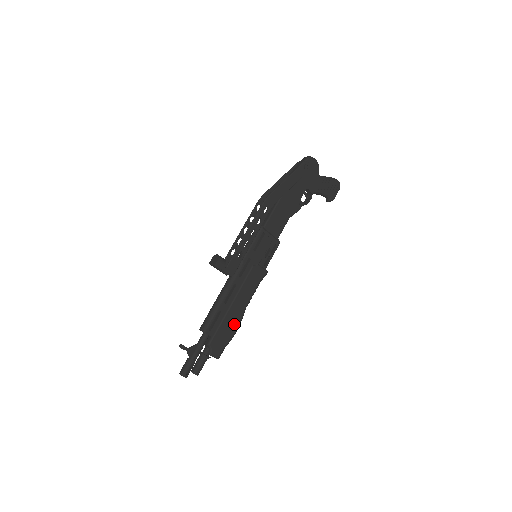
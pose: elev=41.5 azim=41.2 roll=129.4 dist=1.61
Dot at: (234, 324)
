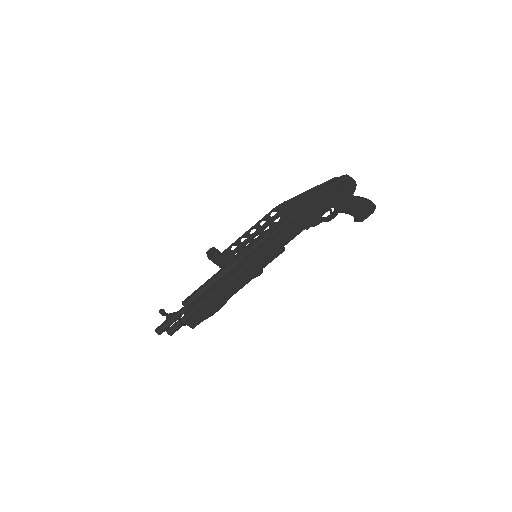
Dot at: (215, 307)
